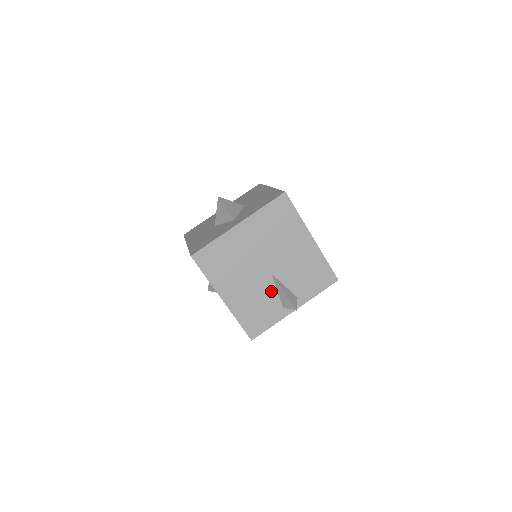
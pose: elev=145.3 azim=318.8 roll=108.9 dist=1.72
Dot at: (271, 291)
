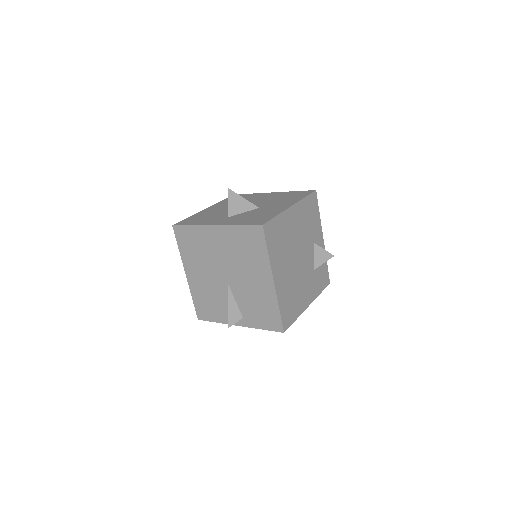
Dot at: (224, 296)
